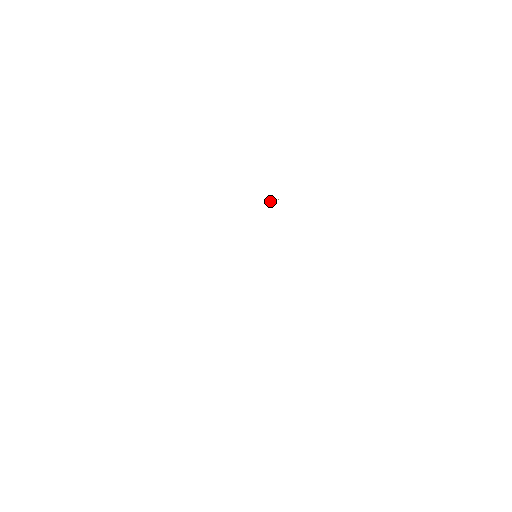
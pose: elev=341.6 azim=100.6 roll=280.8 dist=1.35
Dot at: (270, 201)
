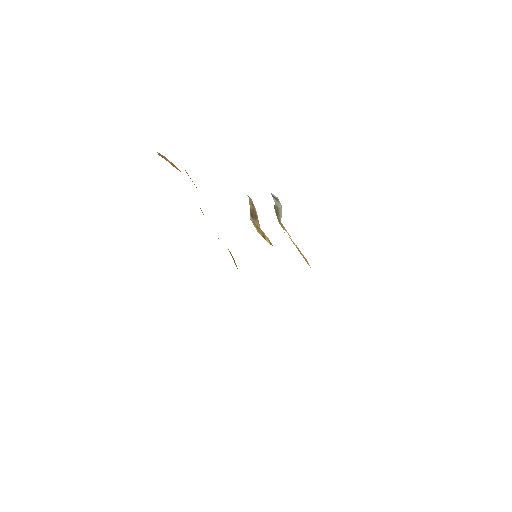
Dot at: (251, 199)
